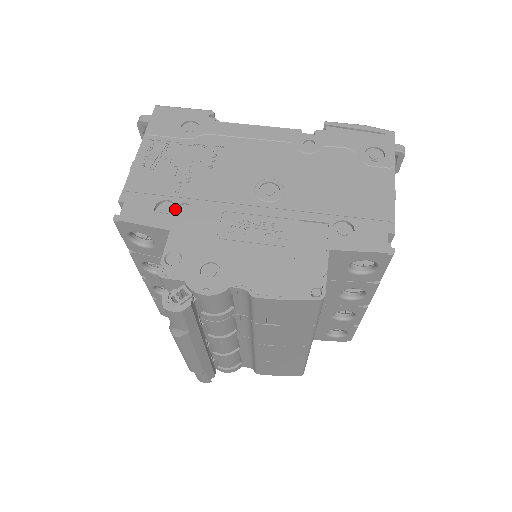
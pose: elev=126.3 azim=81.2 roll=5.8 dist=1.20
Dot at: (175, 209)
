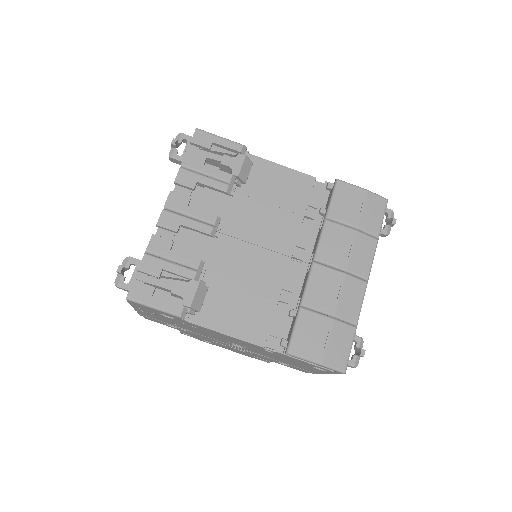
Dot at: (178, 328)
